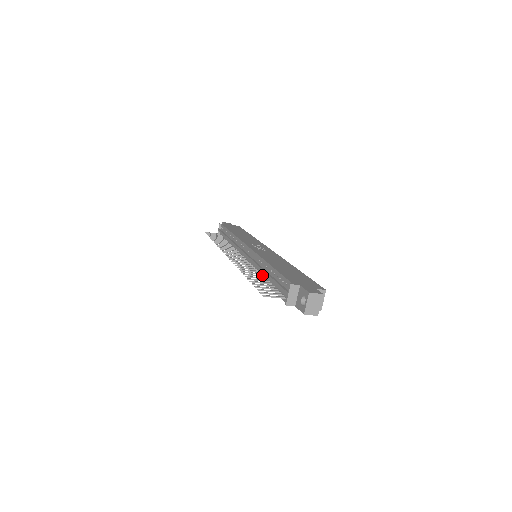
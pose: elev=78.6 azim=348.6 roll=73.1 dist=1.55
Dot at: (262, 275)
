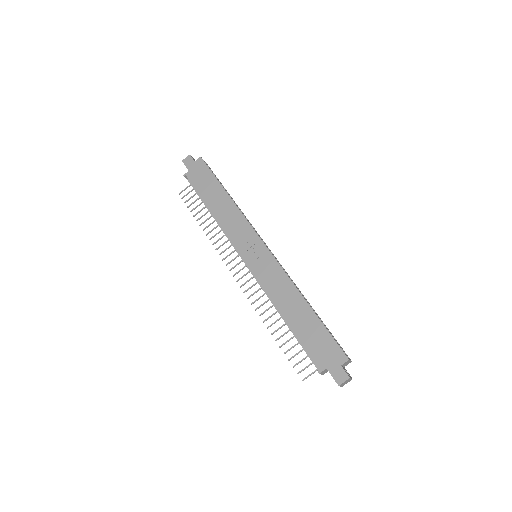
Dot at: occluded
